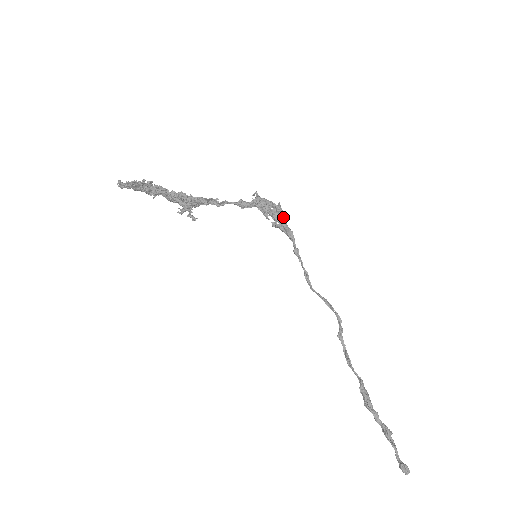
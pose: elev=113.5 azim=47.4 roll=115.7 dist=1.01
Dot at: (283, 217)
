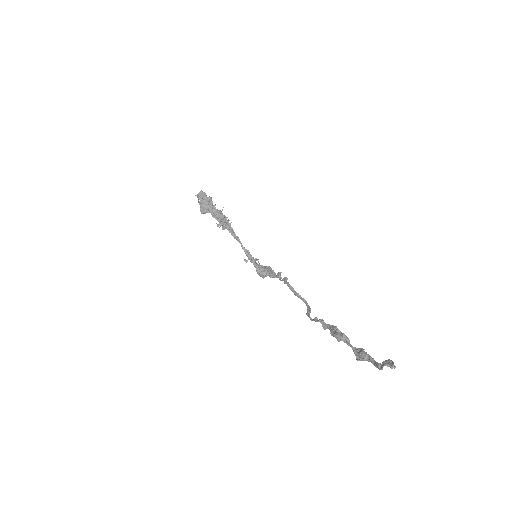
Dot at: (271, 269)
